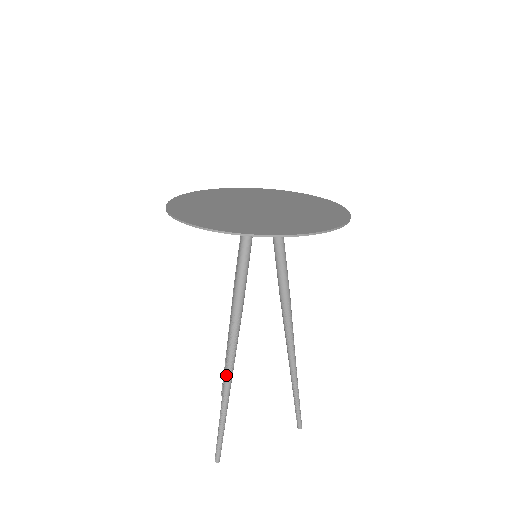
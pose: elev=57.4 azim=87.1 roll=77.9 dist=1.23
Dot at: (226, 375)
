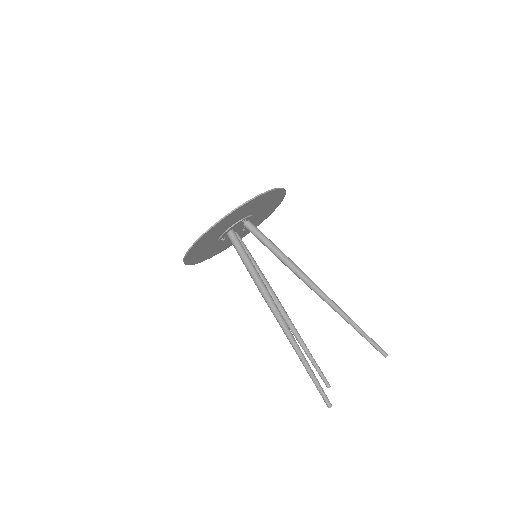
Dot at: (287, 336)
